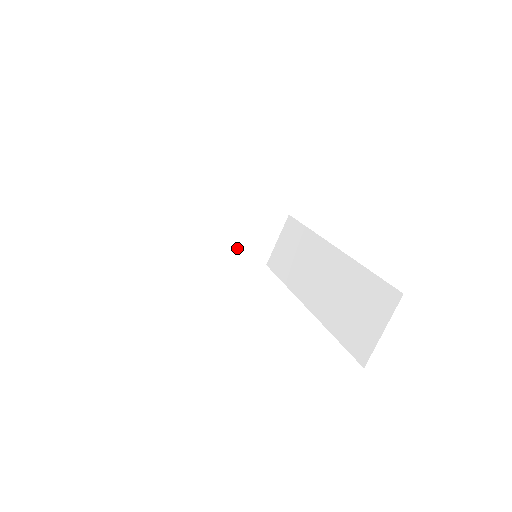
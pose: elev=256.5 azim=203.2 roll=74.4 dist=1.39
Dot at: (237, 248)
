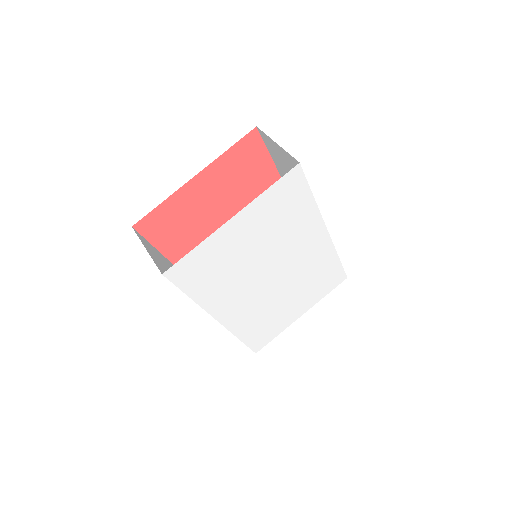
Dot at: occluded
